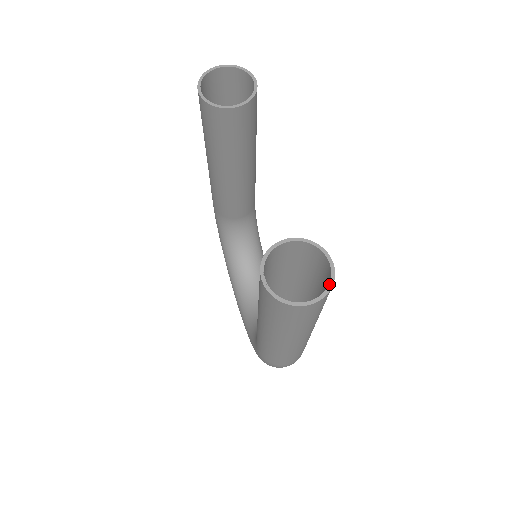
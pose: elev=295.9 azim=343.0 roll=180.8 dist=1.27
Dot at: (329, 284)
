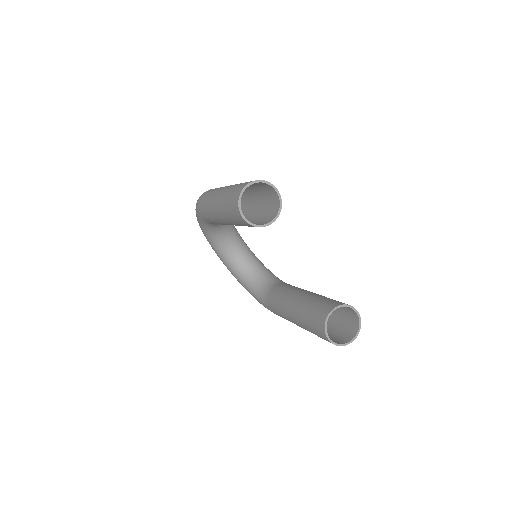
Dot at: (359, 326)
